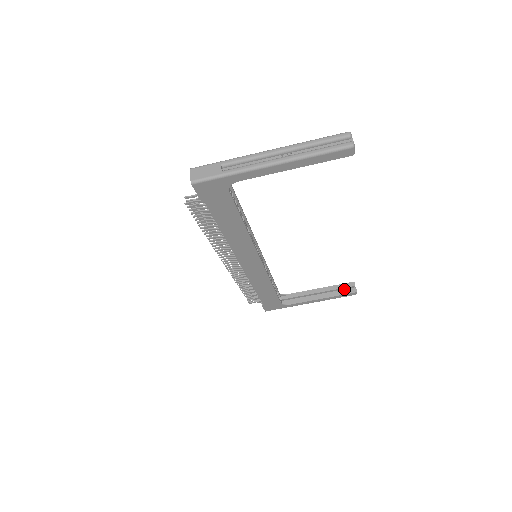
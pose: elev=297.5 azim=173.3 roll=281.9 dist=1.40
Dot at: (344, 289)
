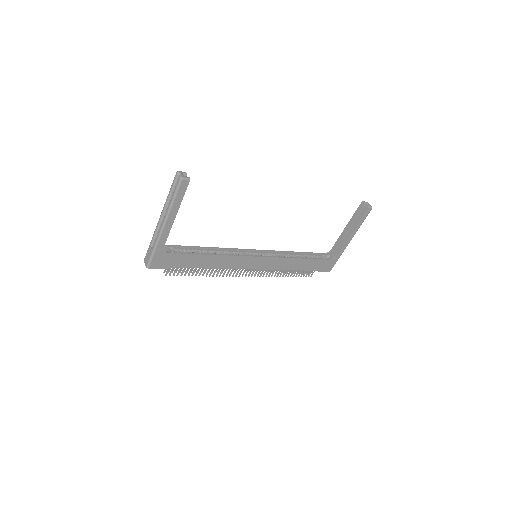
Dot at: (361, 212)
